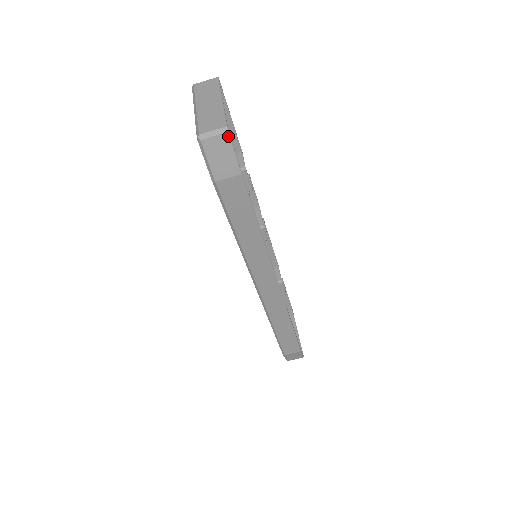
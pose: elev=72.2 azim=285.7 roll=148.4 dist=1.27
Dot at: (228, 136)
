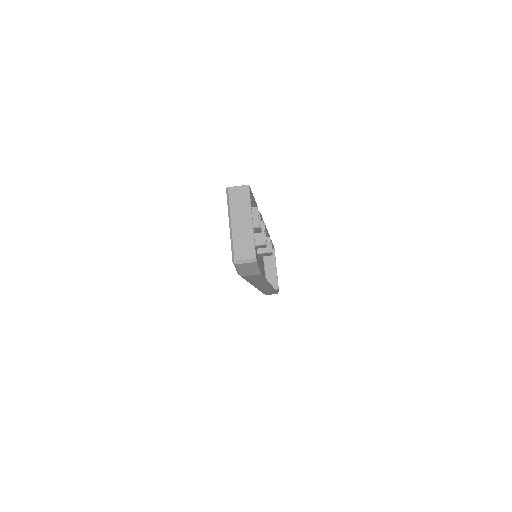
Dot at: (256, 263)
